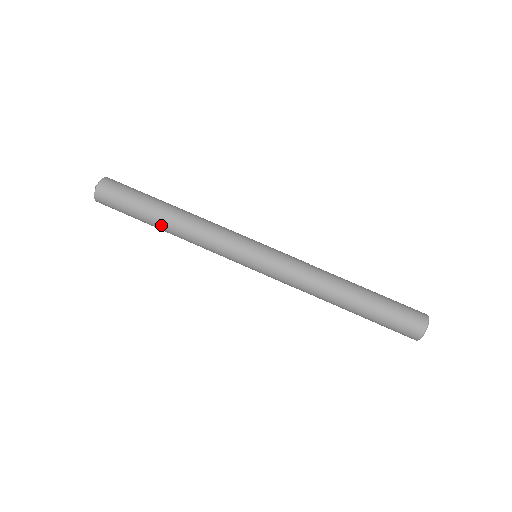
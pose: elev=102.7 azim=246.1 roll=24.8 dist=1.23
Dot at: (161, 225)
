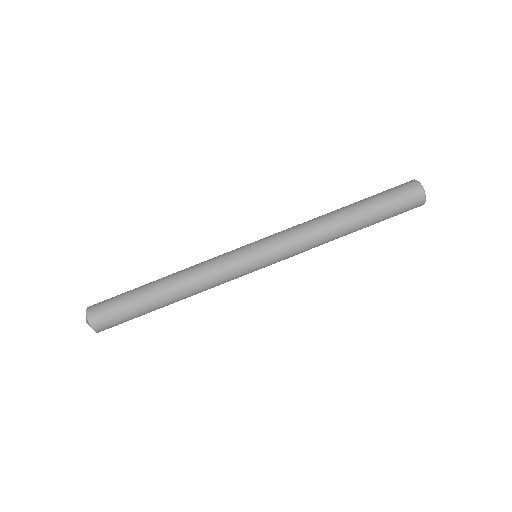
Dot at: (161, 293)
